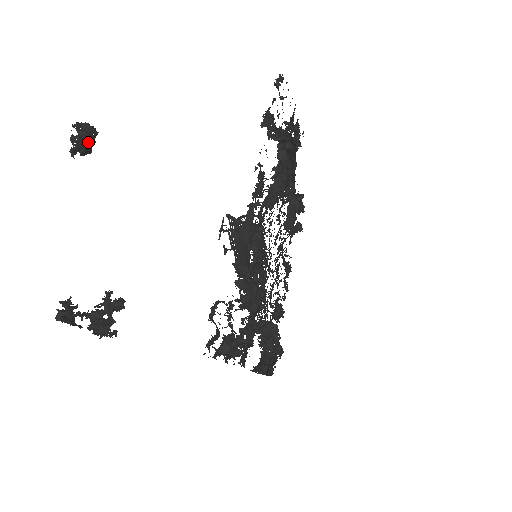
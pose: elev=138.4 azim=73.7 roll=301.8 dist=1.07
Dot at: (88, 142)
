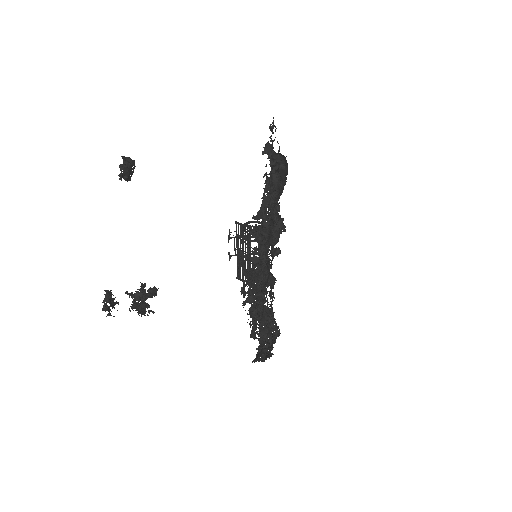
Dot at: (130, 171)
